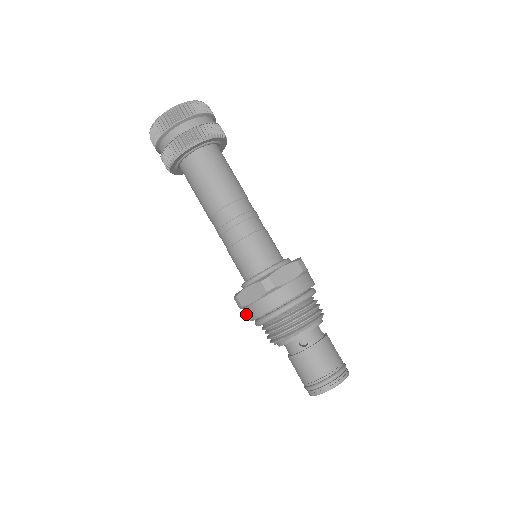
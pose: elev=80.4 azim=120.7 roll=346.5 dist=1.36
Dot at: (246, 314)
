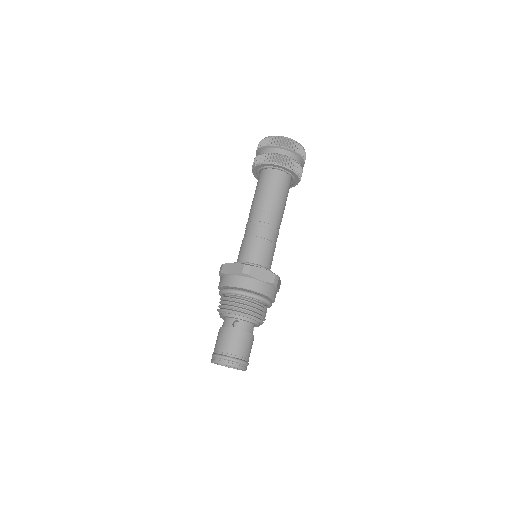
Dot at: occluded
